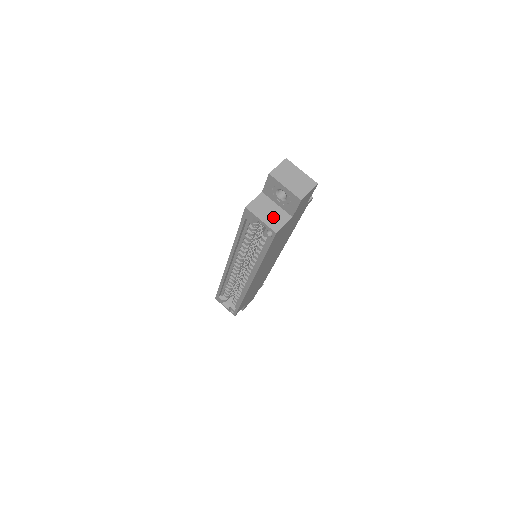
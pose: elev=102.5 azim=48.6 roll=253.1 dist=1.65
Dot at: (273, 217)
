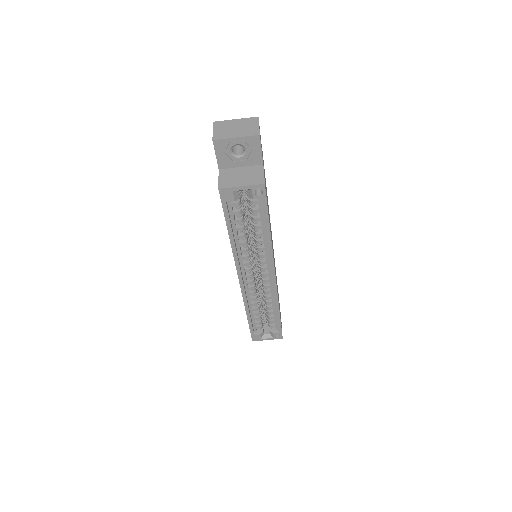
Dot at: (248, 177)
